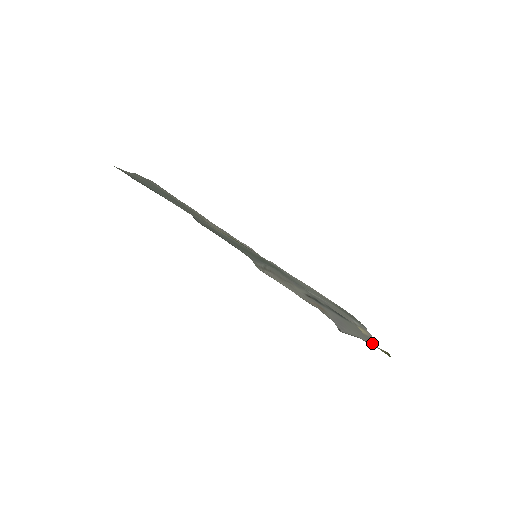
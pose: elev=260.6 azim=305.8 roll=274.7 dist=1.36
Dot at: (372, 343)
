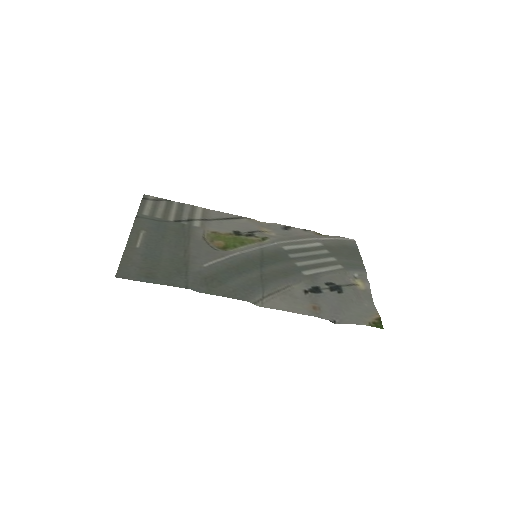
Dot at: (367, 305)
